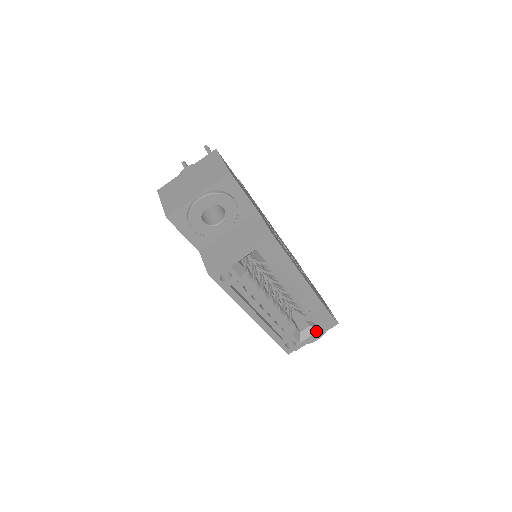
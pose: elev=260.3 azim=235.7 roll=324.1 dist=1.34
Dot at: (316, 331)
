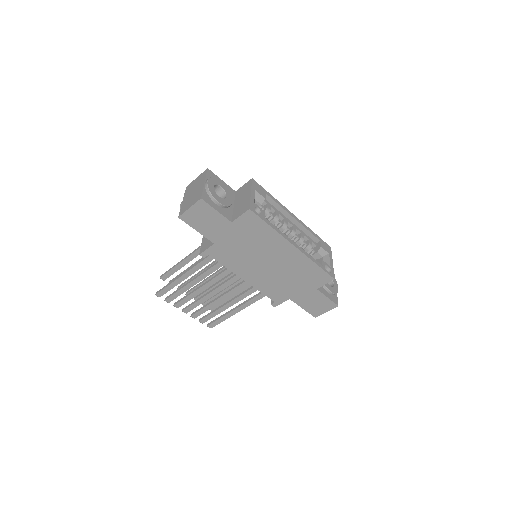
Dot at: (328, 256)
